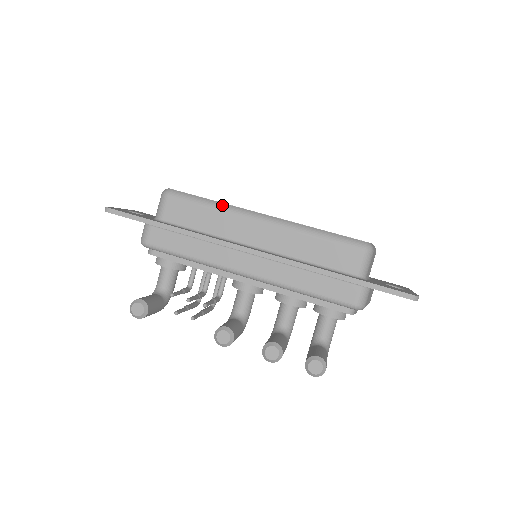
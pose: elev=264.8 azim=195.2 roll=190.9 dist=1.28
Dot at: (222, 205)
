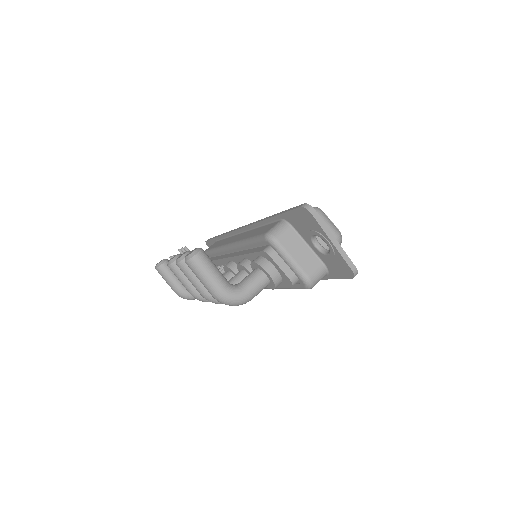
Dot at: occluded
